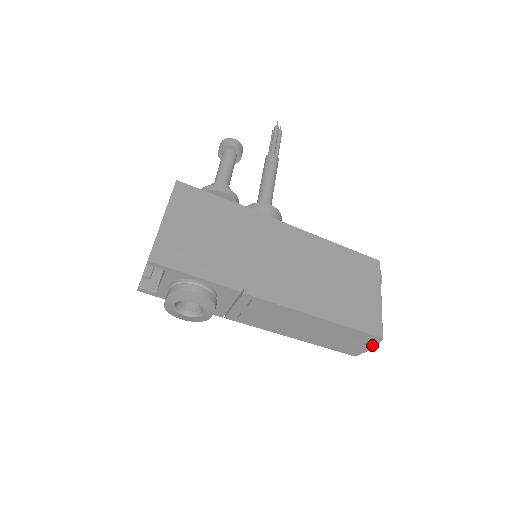
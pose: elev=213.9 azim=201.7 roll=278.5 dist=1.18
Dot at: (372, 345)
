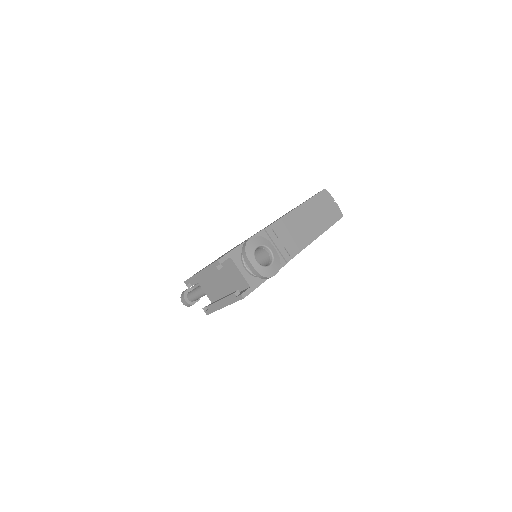
Dot at: (332, 199)
